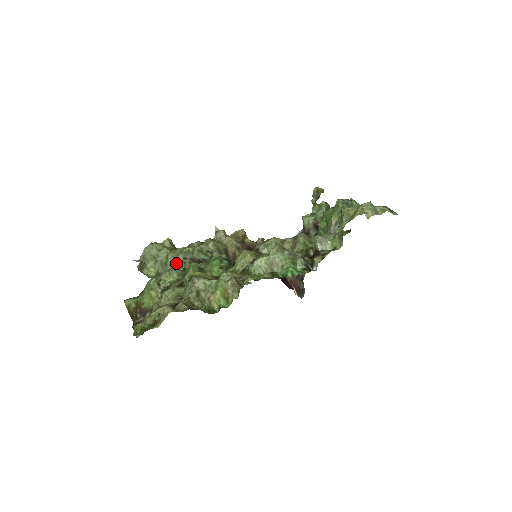
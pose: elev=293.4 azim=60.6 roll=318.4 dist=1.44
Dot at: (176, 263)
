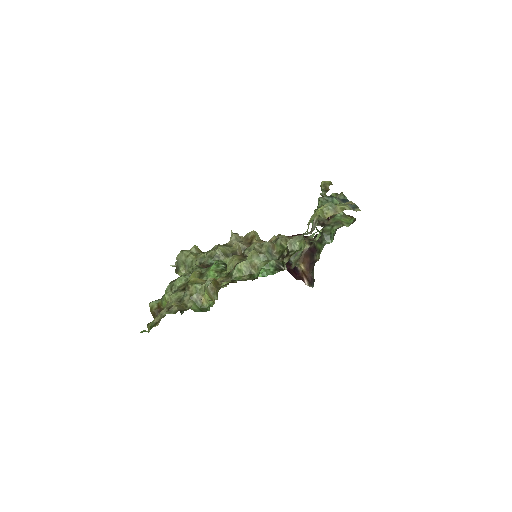
Dot at: occluded
